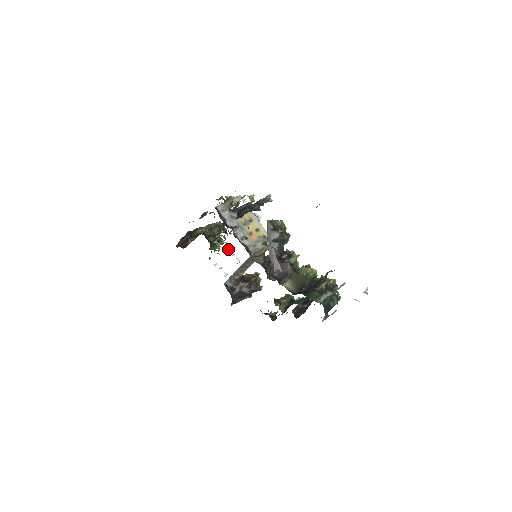
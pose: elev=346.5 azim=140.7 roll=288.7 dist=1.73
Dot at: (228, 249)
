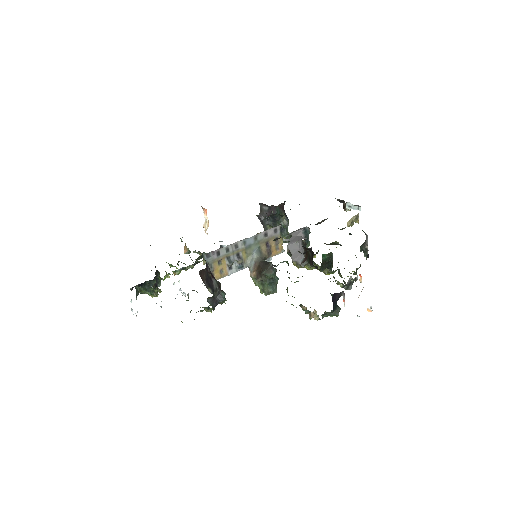
Dot at: (179, 281)
